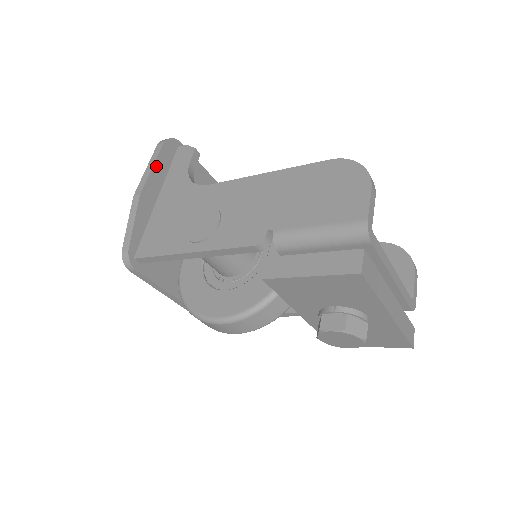
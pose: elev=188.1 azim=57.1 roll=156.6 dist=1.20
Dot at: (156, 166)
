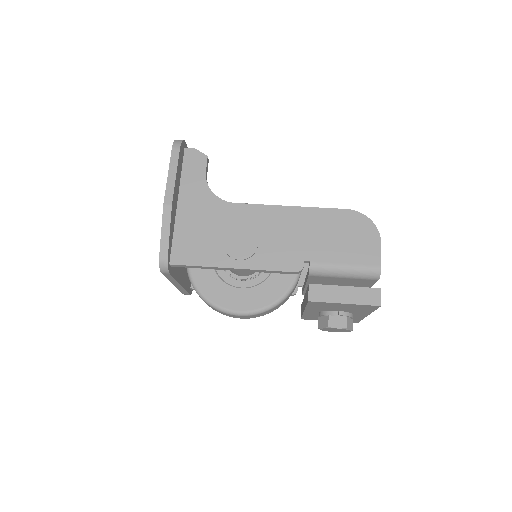
Dot at: (177, 173)
